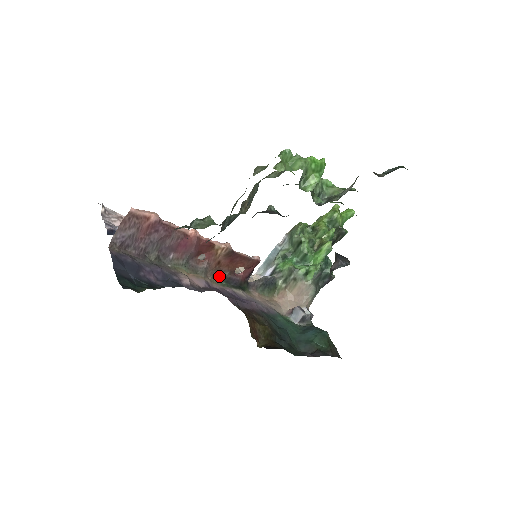
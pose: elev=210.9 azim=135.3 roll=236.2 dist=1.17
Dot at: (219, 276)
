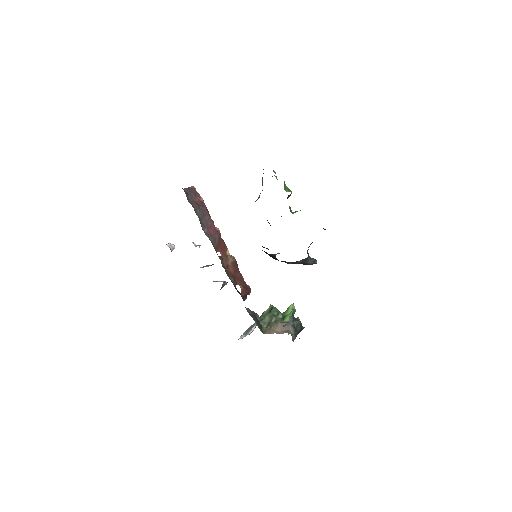
Dot at: (228, 275)
